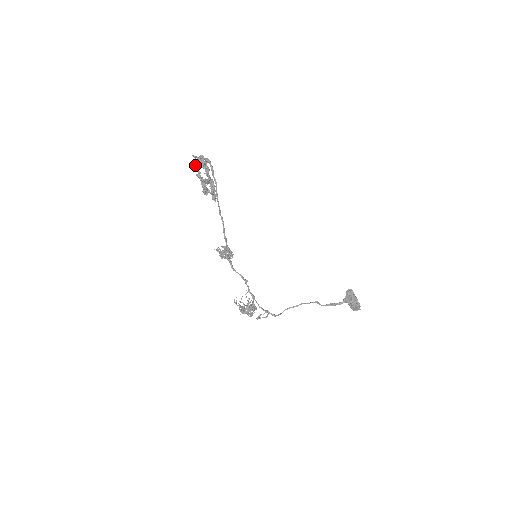
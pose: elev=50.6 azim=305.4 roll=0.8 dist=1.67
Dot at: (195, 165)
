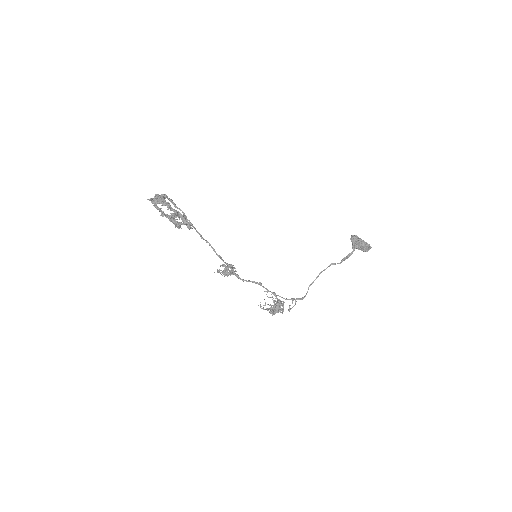
Dot at: occluded
